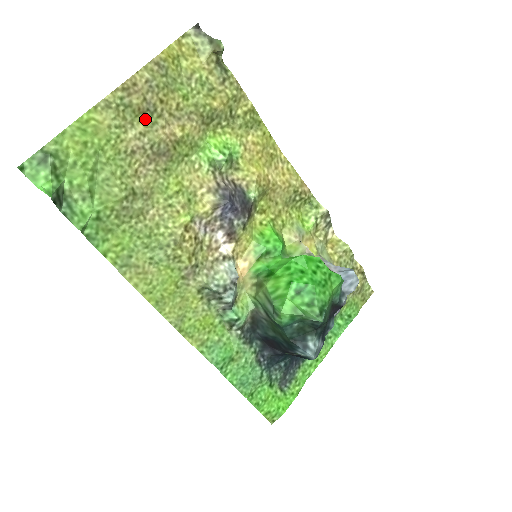
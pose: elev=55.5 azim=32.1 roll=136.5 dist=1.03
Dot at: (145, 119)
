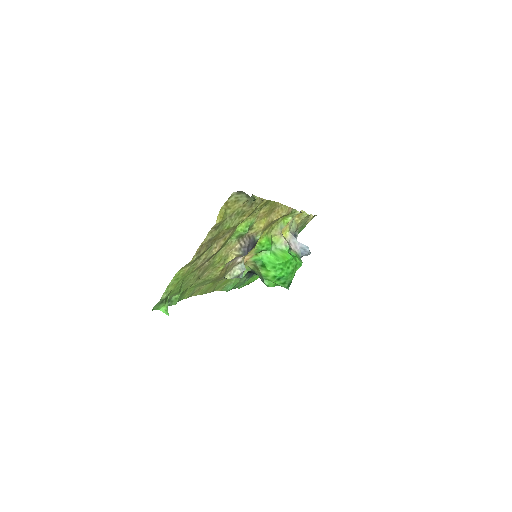
Dot at: (206, 251)
